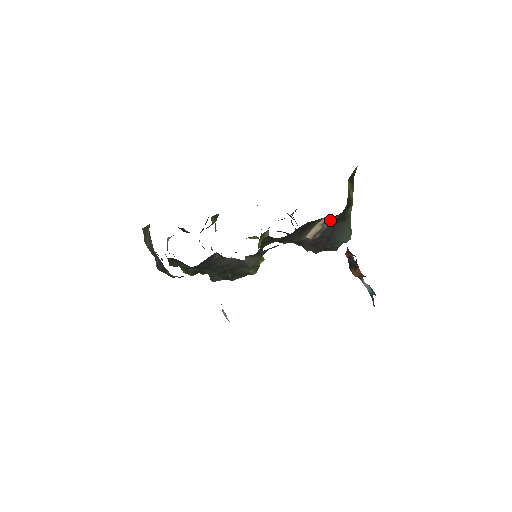
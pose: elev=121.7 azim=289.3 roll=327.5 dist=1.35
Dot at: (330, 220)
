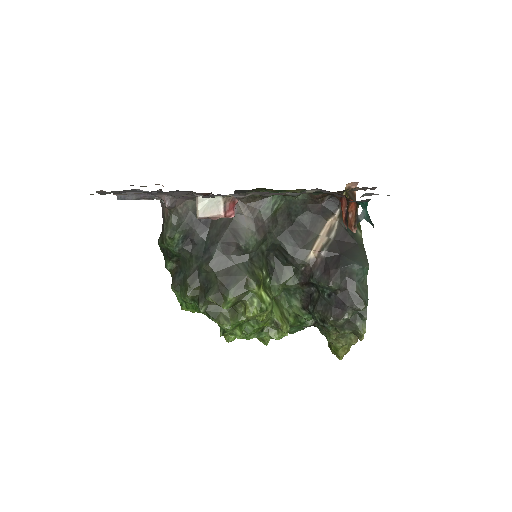
Dot at: (334, 228)
